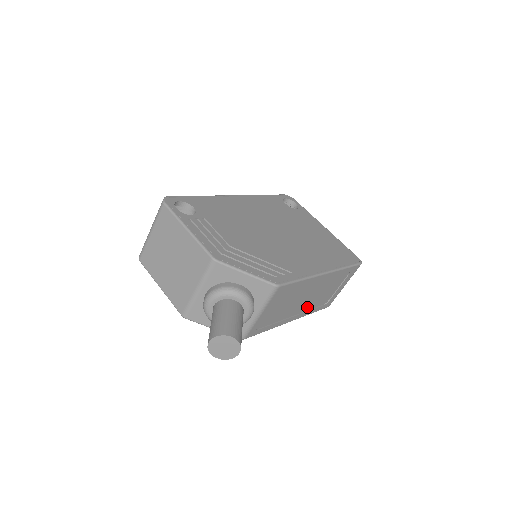
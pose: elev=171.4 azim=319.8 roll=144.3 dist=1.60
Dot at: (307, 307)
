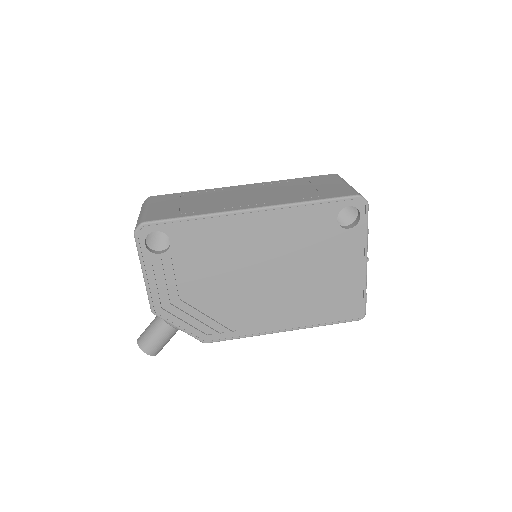
Dot at: occluded
